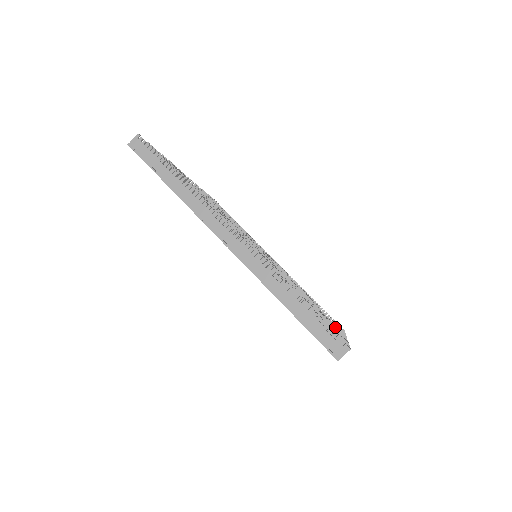
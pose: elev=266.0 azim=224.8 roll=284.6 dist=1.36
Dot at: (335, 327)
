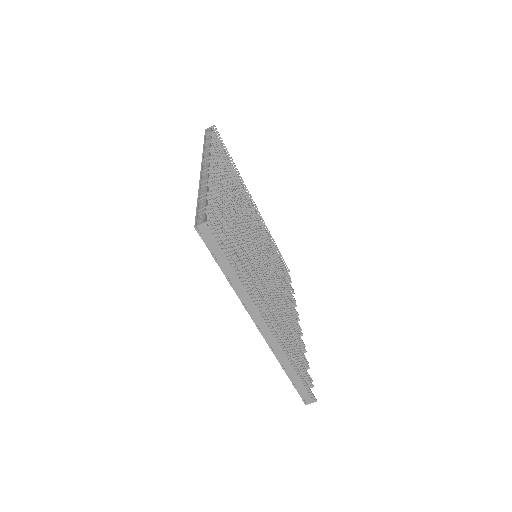
Dot at: (298, 327)
